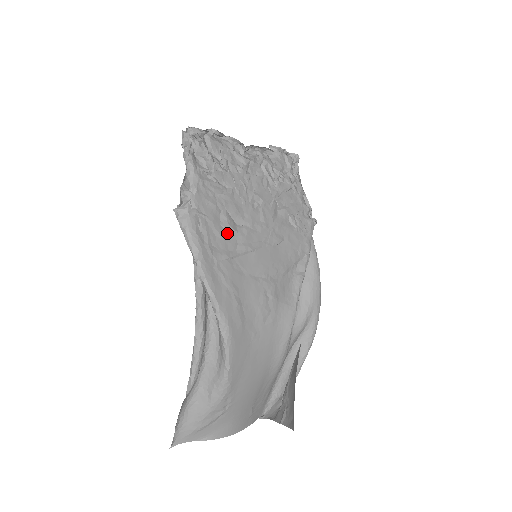
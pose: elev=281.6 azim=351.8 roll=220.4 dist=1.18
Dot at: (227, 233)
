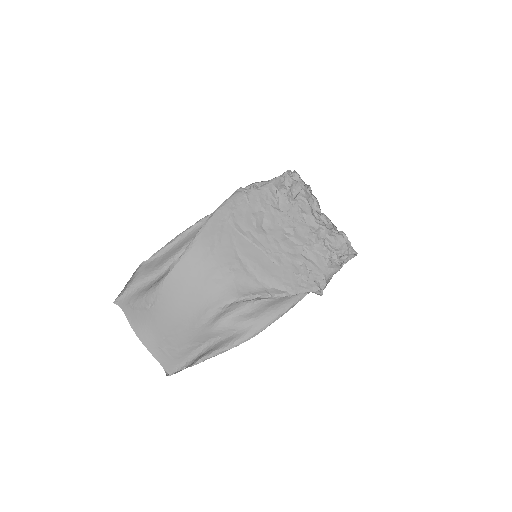
Dot at: (250, 221)
